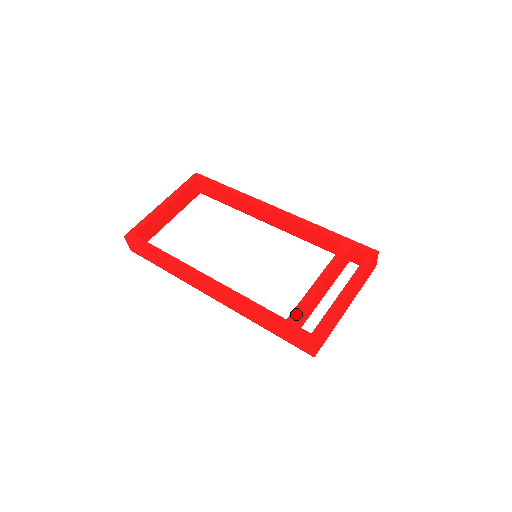
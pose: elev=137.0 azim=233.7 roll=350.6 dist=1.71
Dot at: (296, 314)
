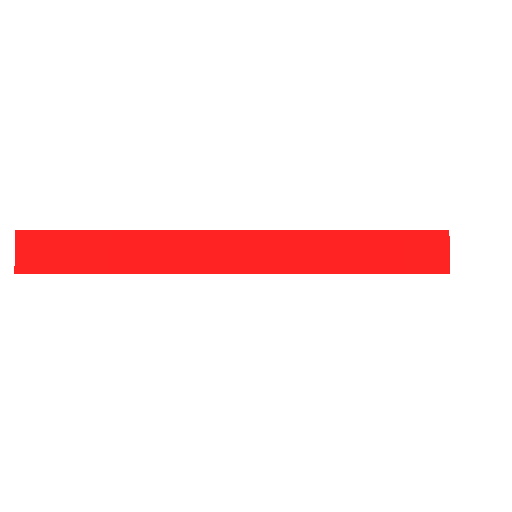
Dot at: occluded
